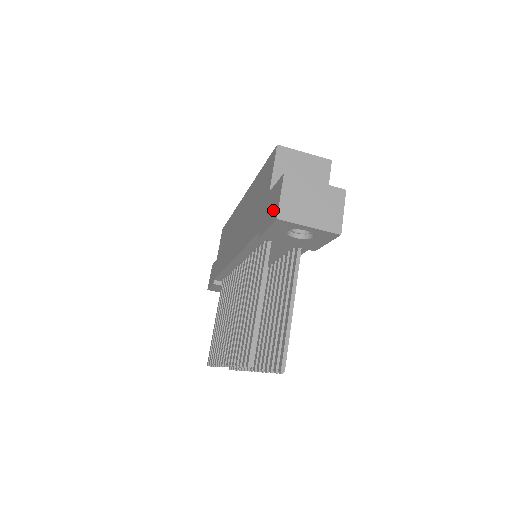
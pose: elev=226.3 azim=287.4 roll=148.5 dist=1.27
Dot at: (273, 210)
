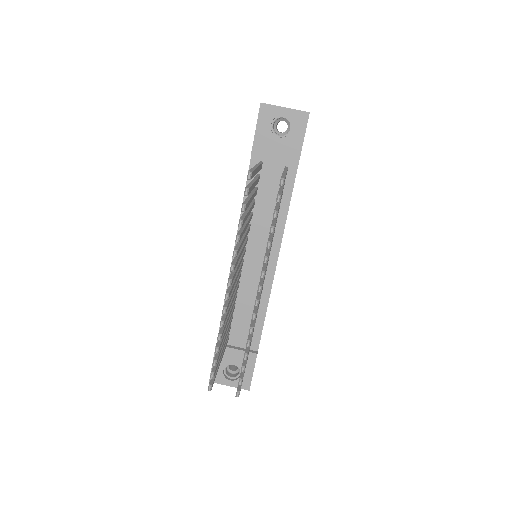
Dot at: occluded
